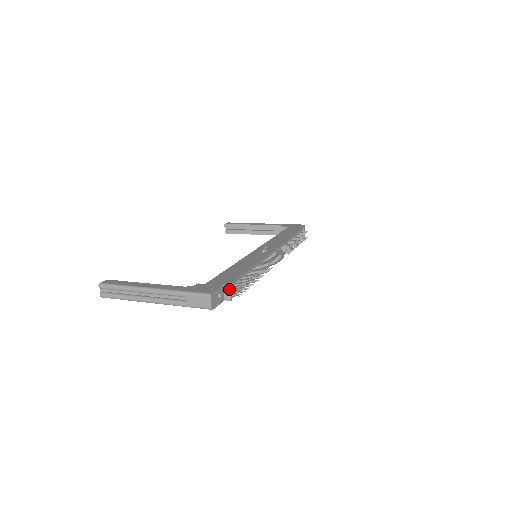
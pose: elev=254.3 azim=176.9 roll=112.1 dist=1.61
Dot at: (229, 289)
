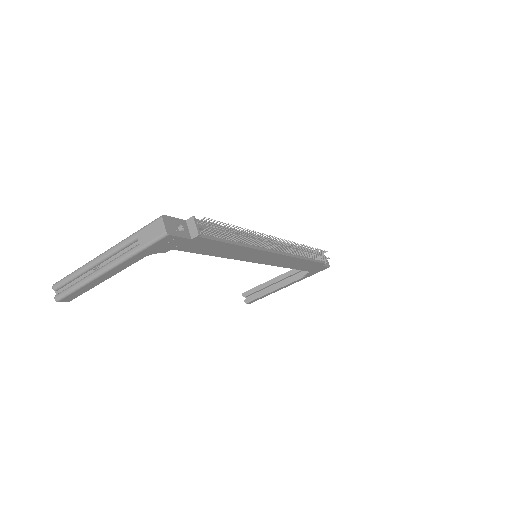
Dot at: (193, 221)
